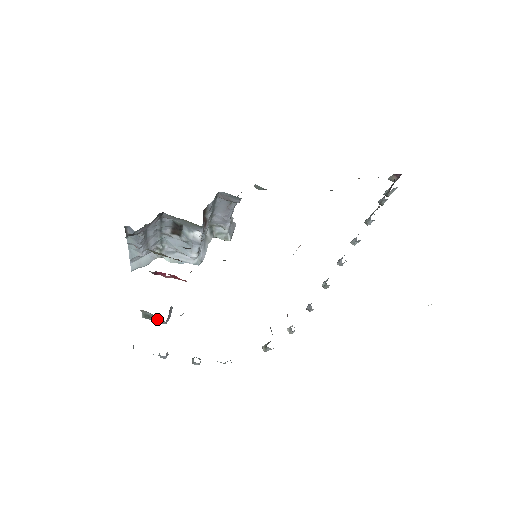
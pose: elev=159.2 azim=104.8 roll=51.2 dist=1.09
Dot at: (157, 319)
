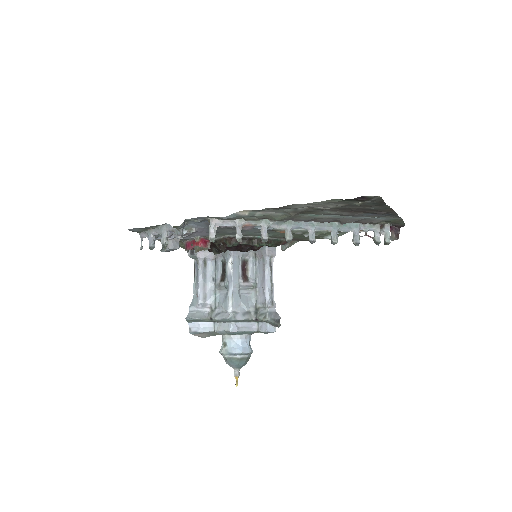
Dot at: (166, 246)
